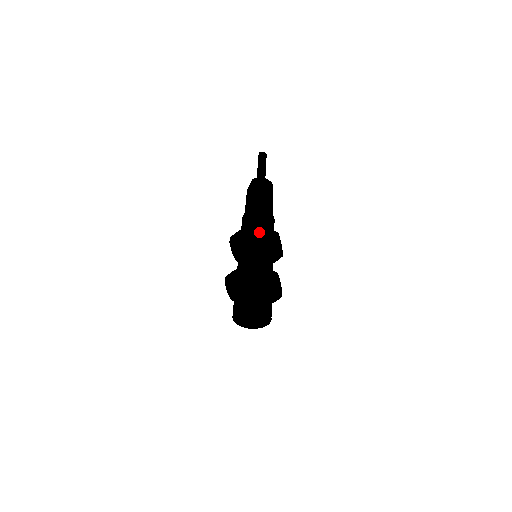
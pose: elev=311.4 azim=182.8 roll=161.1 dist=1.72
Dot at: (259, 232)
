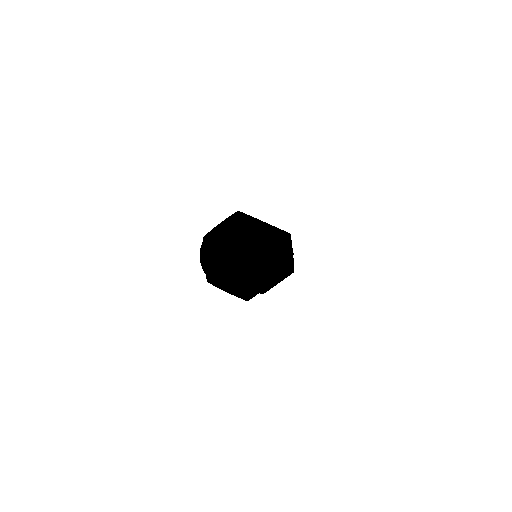
Dot at: (265, 222)
